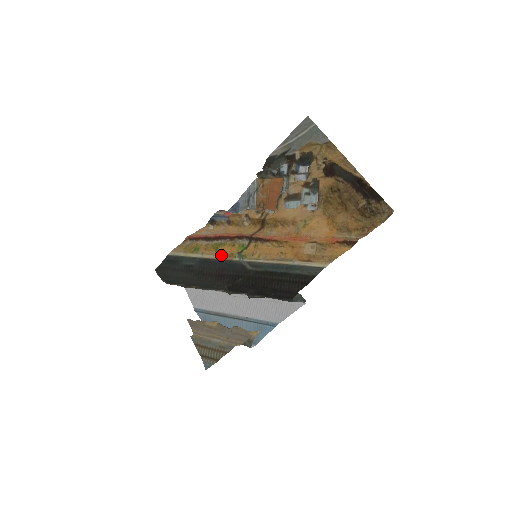
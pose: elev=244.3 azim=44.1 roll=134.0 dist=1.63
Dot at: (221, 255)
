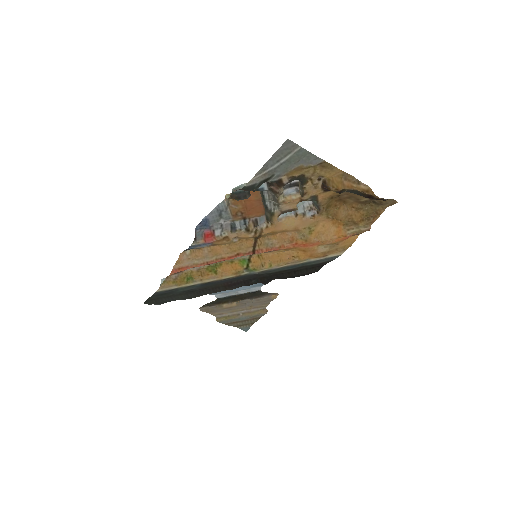
Dot at: (226, 276)
